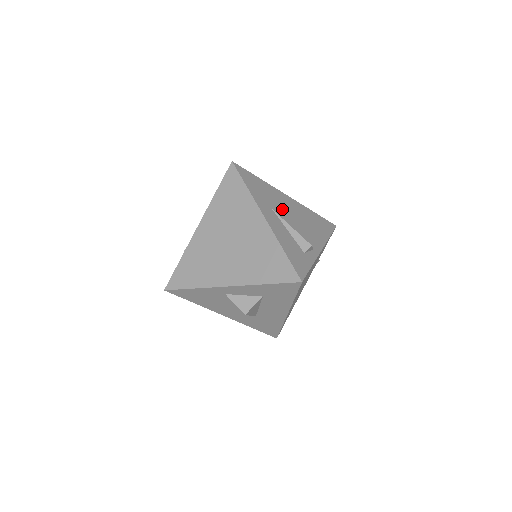
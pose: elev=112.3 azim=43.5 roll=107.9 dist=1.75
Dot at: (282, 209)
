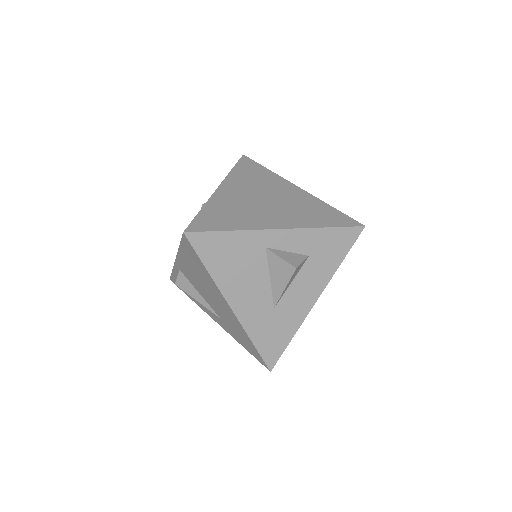
Dot at: occluded
